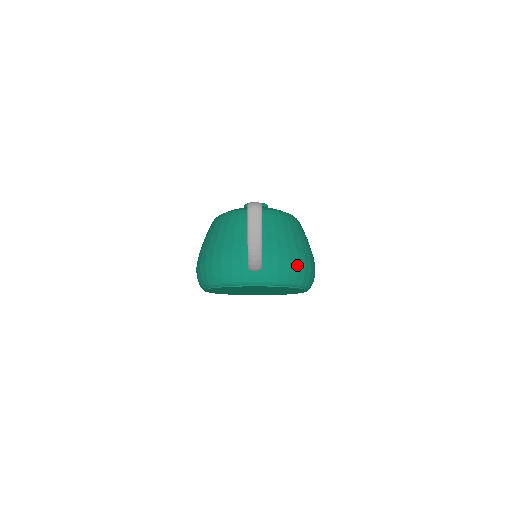
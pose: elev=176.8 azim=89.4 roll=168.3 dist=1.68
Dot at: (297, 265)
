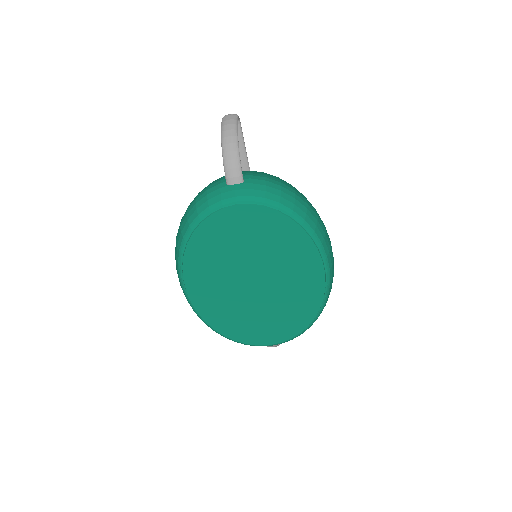
Dot at: (293, 192)
